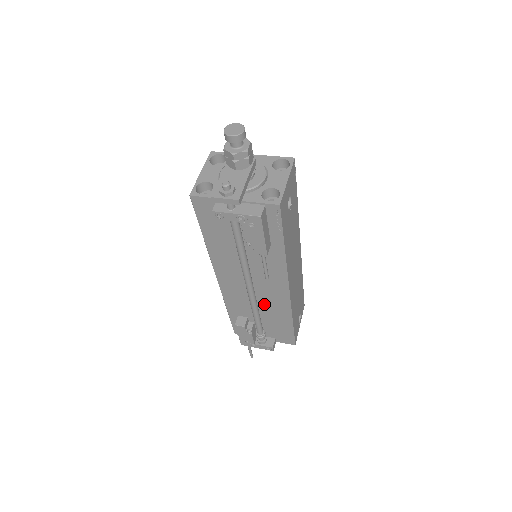
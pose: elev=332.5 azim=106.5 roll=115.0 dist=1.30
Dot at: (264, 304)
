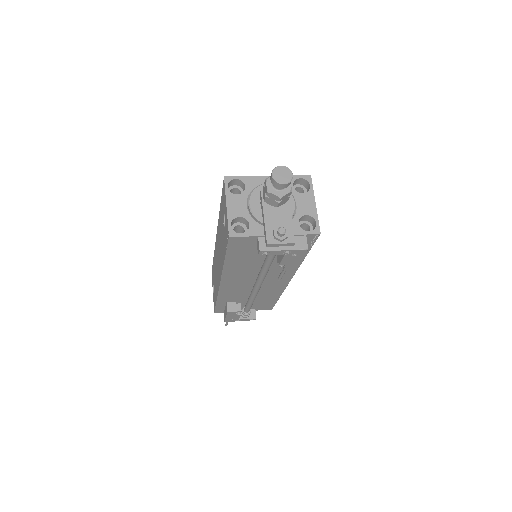
Dot at: (259, 292)
